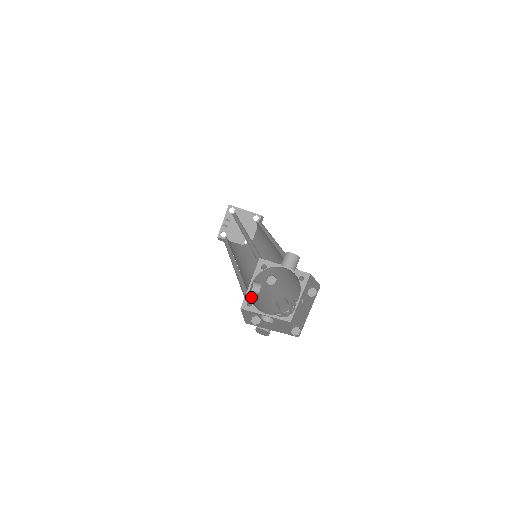
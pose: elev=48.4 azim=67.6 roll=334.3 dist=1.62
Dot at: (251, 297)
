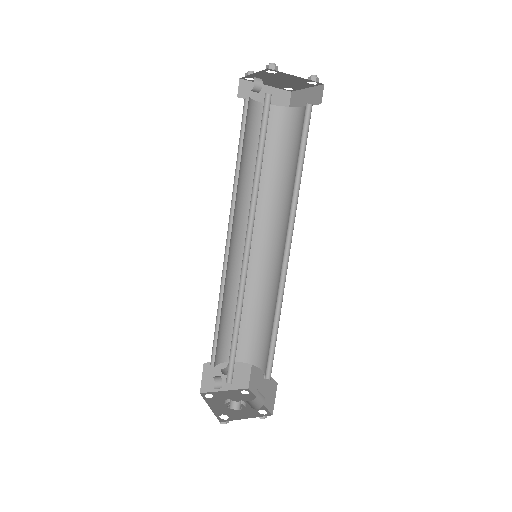
Dot at: (221, 341)
